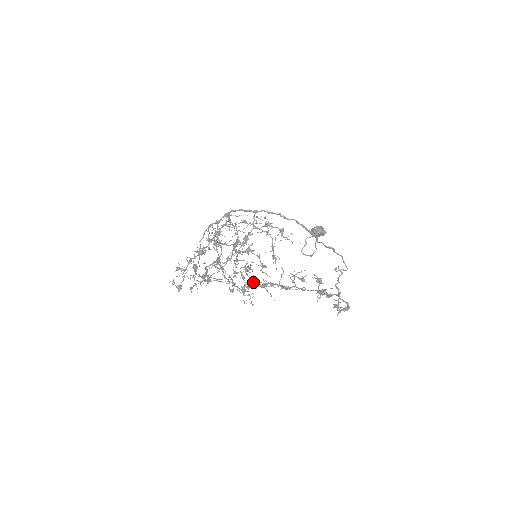
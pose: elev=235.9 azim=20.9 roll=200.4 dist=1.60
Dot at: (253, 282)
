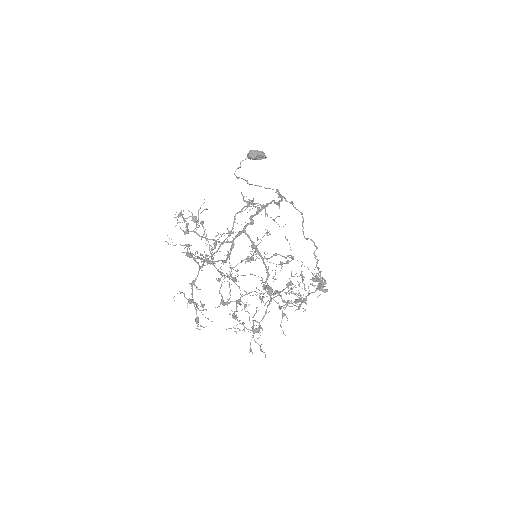
Dot at: occluded
